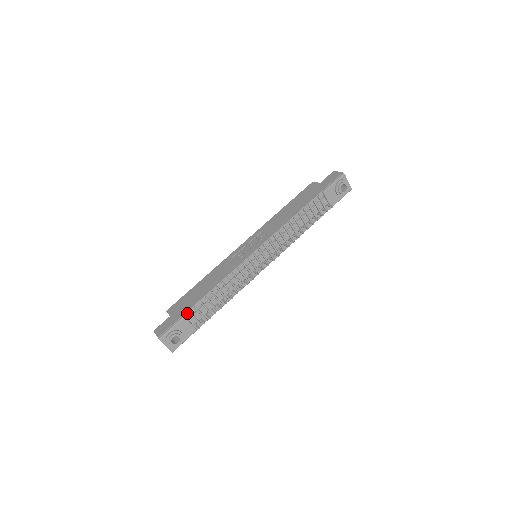
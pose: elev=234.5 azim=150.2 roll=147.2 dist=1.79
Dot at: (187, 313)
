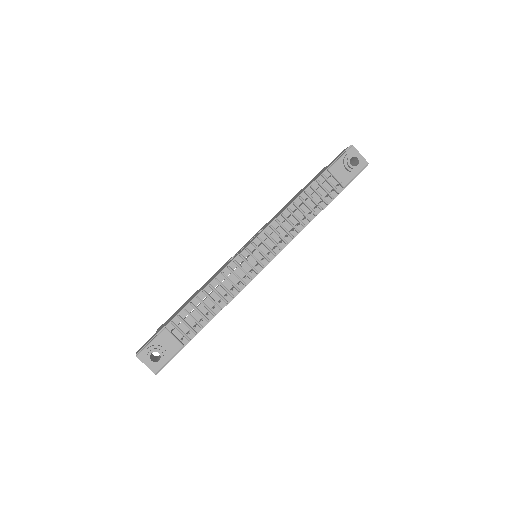
Dot at: (169, 324)
